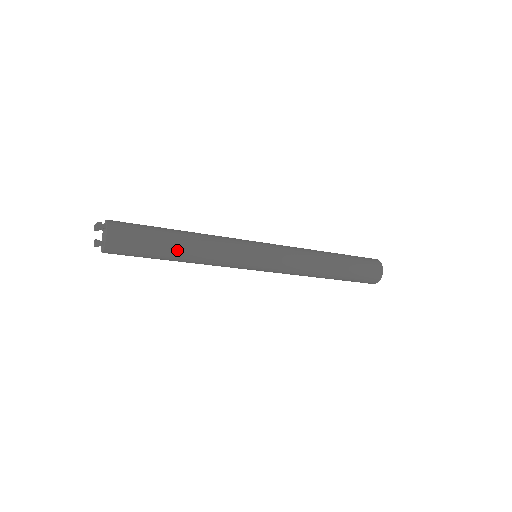
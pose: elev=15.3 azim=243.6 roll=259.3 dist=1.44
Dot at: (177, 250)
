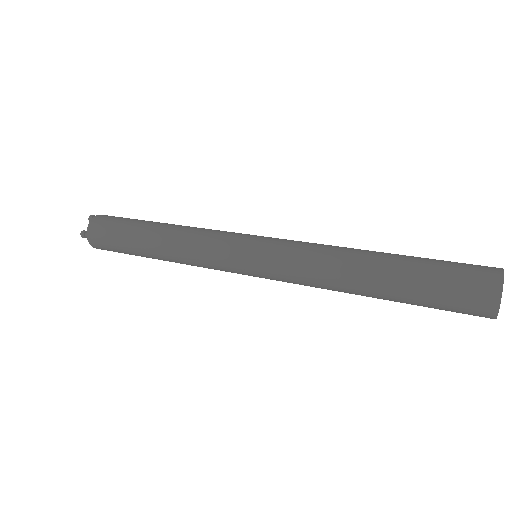
Dot at: (147, 239)
